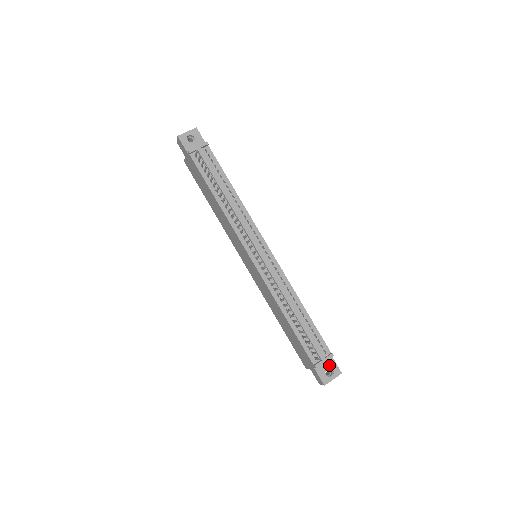
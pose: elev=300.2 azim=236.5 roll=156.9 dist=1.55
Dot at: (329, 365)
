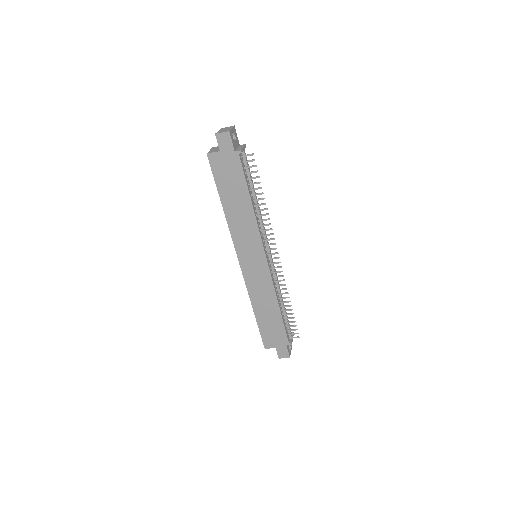
Dot at: occluded
